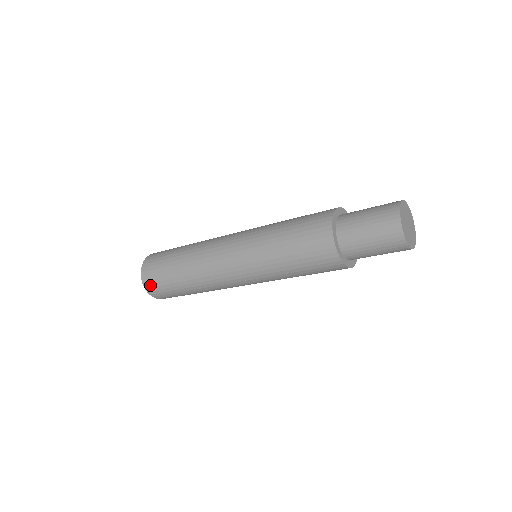
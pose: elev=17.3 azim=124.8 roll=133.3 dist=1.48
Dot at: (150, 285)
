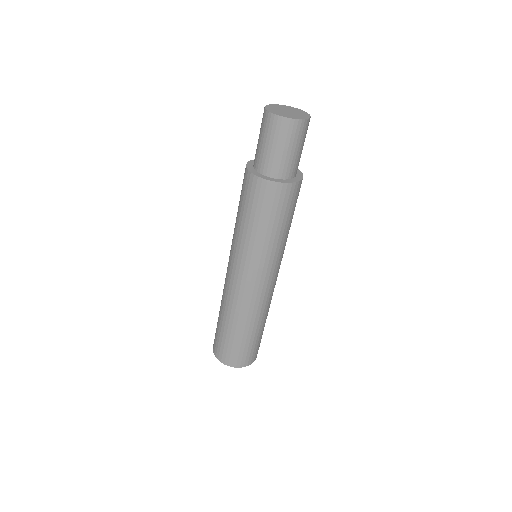
Dot at: (227, 359)
